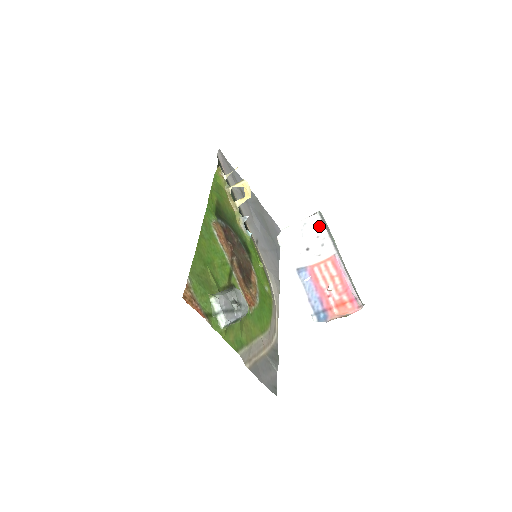
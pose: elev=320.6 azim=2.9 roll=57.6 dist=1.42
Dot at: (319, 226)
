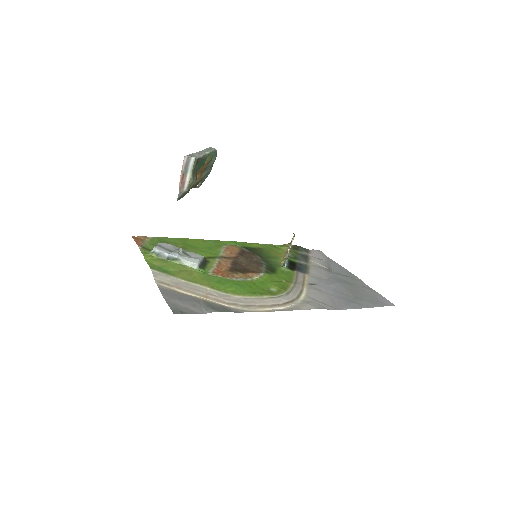
Dot at: occluded
